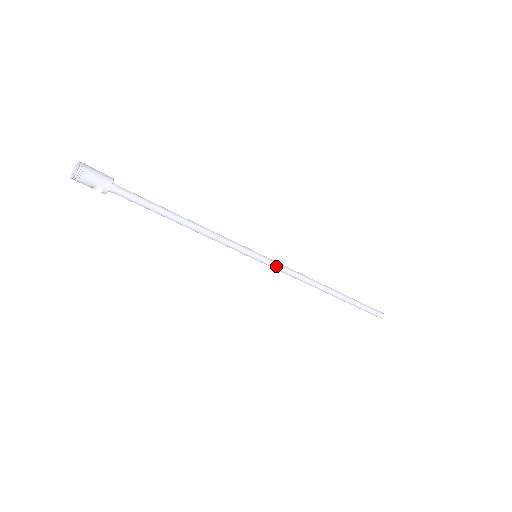
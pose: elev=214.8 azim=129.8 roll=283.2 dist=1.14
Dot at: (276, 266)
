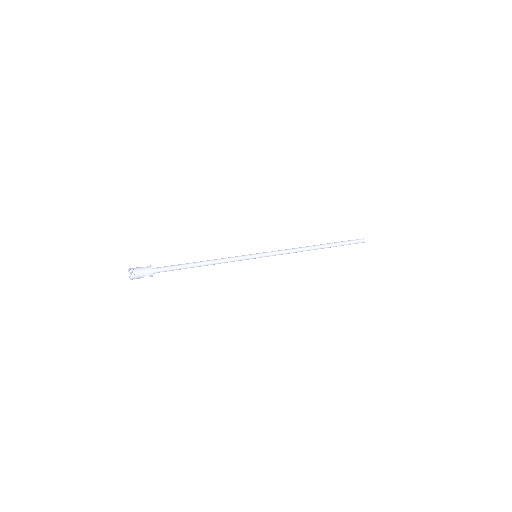
Dot at: (272, 255)
